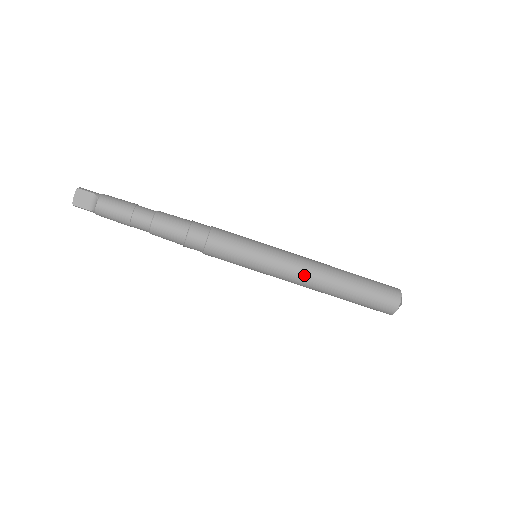
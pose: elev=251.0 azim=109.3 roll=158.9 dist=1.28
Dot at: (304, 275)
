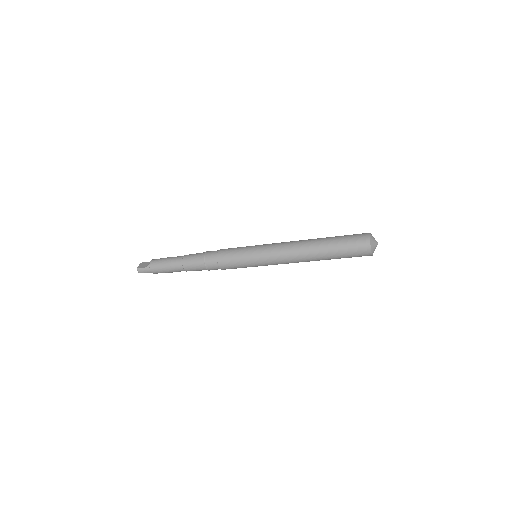
Dot at: occluded
